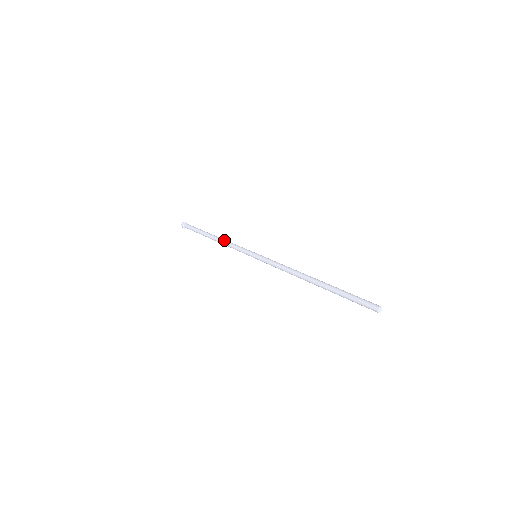
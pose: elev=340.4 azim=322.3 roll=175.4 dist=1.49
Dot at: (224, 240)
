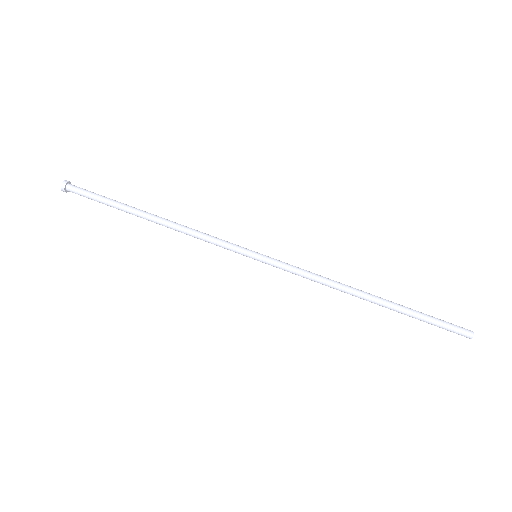
Dot at: (179, 231)
